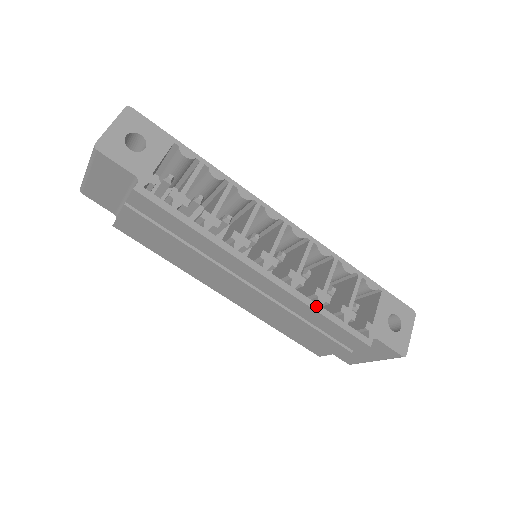
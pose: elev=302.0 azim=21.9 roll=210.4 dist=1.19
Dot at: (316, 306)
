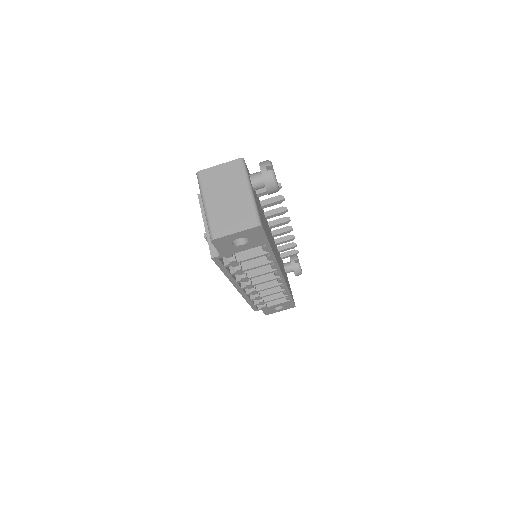
Dot at: (249, 300)
